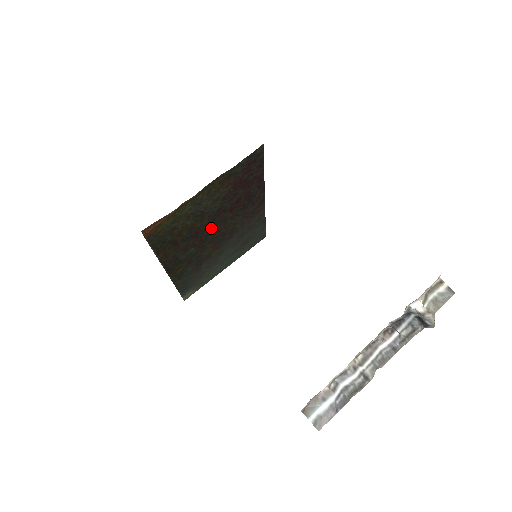
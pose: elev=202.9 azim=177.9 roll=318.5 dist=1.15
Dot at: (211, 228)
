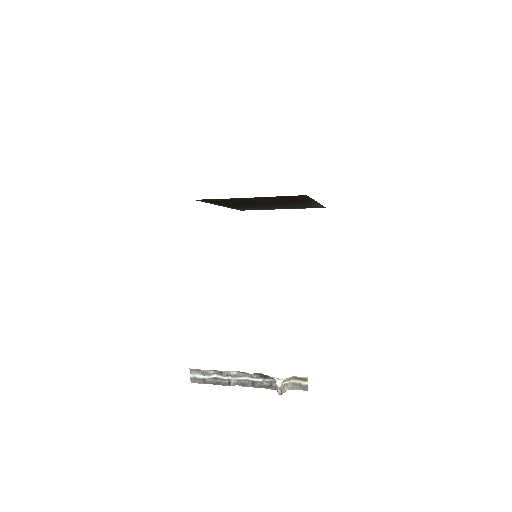
Dot at: (259, 202)
